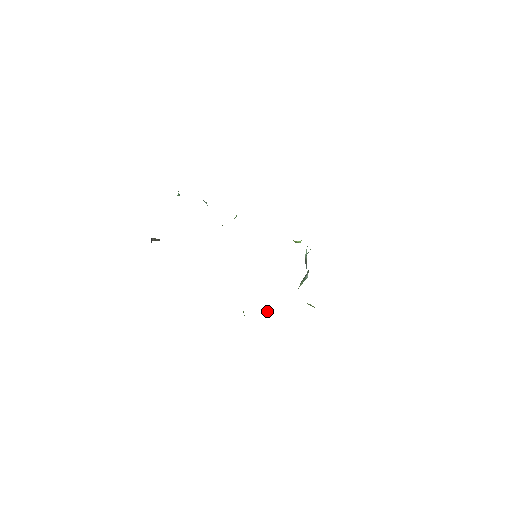
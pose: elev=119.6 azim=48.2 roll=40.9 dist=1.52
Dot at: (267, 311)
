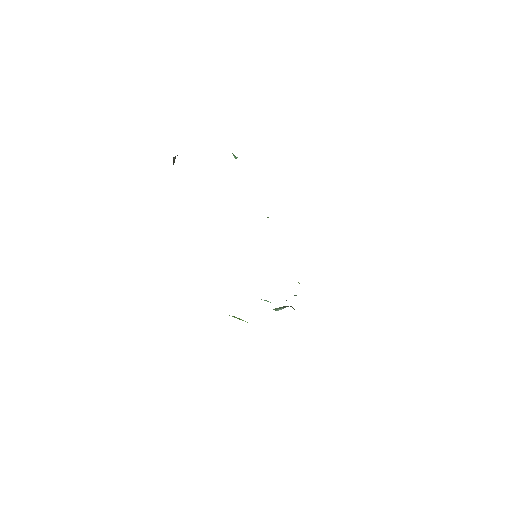
Dot at: occluded
